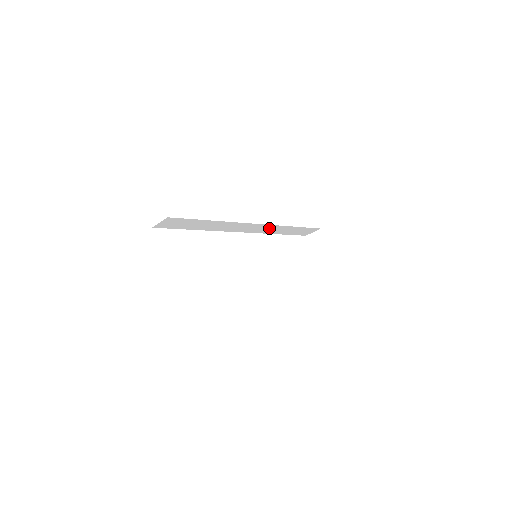
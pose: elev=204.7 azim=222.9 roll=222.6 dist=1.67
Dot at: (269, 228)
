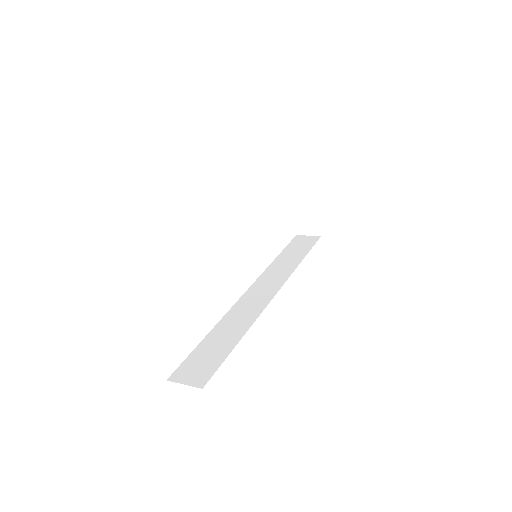
Dot at: occluded
